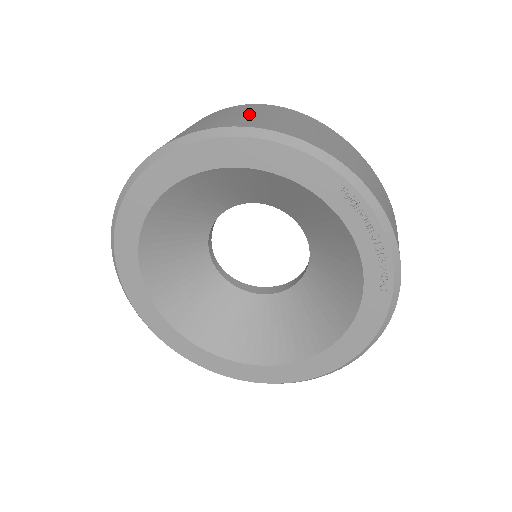
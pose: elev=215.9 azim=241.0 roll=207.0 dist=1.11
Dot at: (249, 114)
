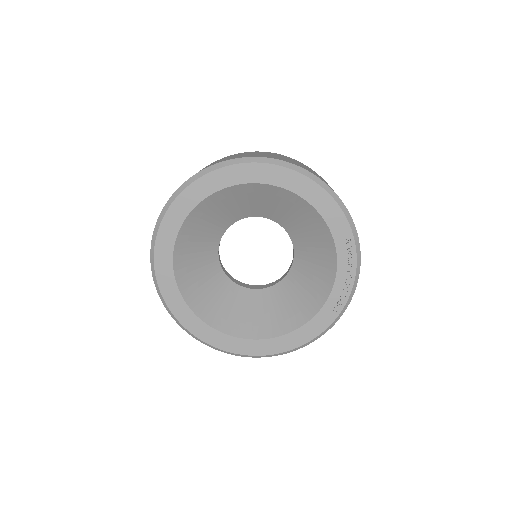
Dot at: occluded
